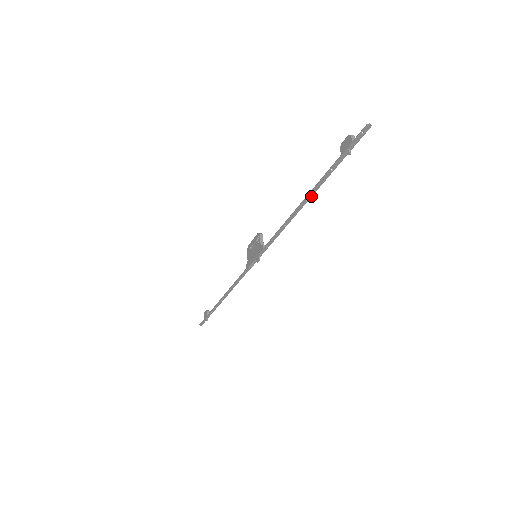
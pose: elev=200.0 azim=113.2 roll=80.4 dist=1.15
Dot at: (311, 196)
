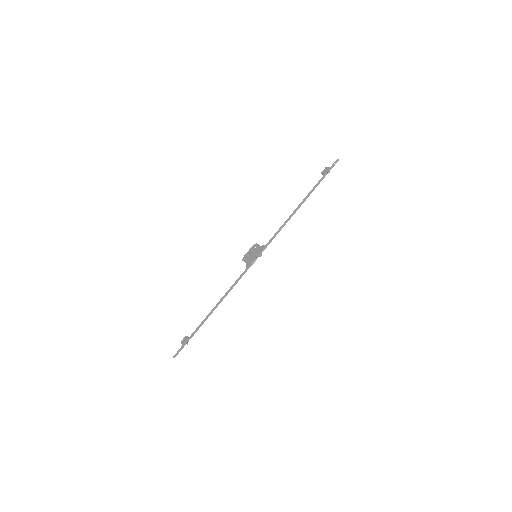
Dot at: (304, 201)
